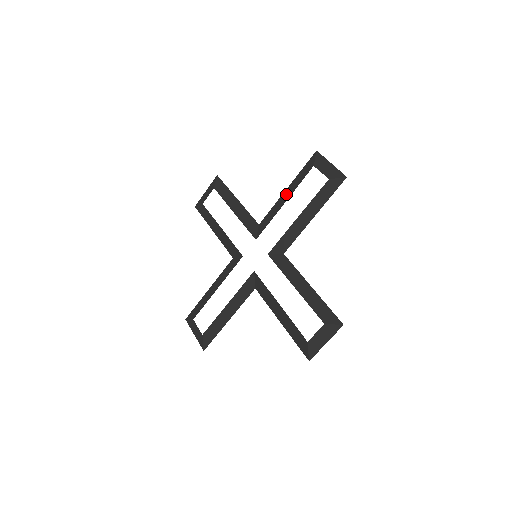
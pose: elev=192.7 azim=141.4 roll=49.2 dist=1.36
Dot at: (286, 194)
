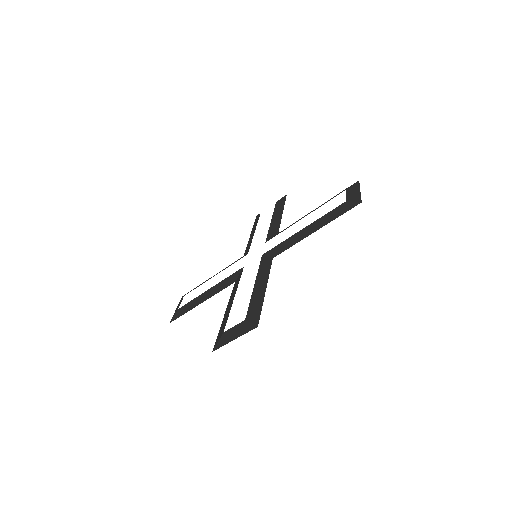
Dot at: (252, 232)
